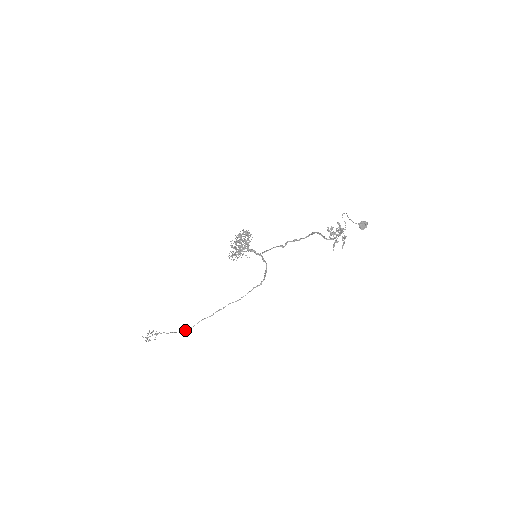
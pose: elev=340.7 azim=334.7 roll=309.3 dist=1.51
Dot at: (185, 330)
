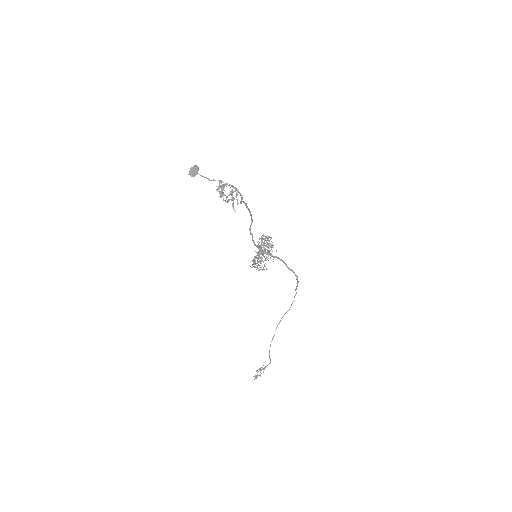
Dot at: (269, 358)
